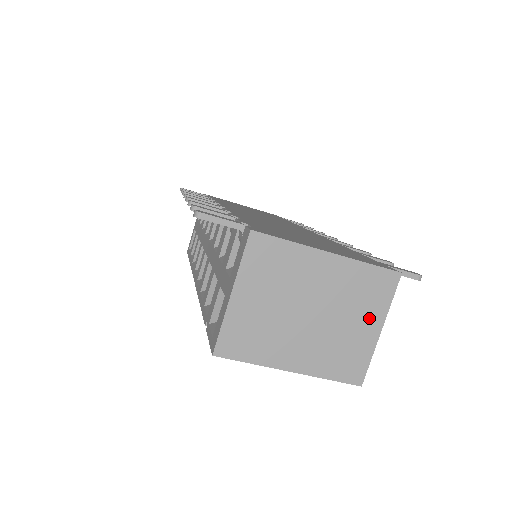
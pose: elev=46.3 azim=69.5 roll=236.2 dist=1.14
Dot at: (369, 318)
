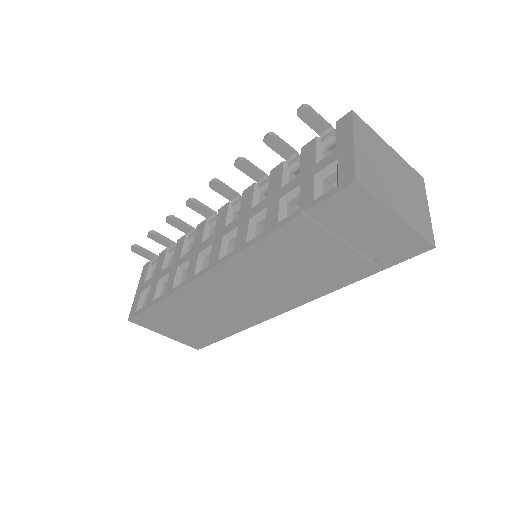
Dot at: (421, 199)
